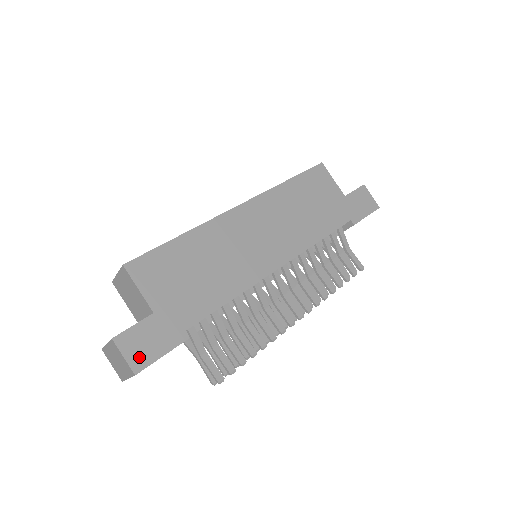
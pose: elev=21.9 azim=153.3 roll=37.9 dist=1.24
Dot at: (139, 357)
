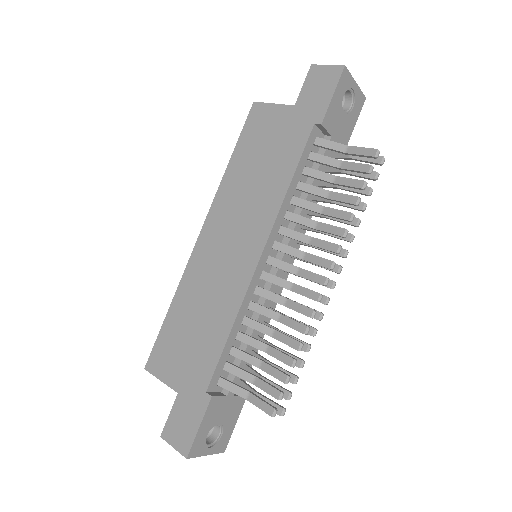
Dot at: (183, 440)
